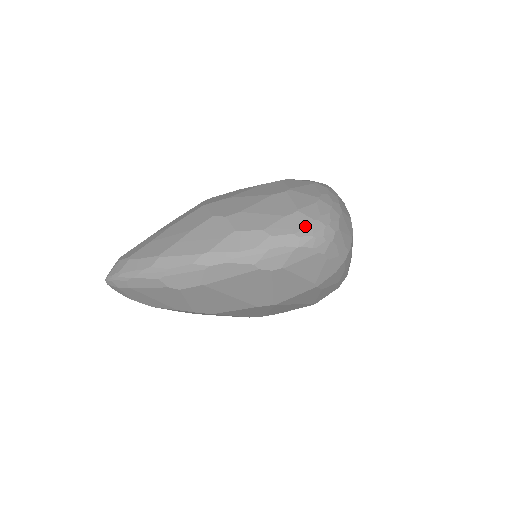
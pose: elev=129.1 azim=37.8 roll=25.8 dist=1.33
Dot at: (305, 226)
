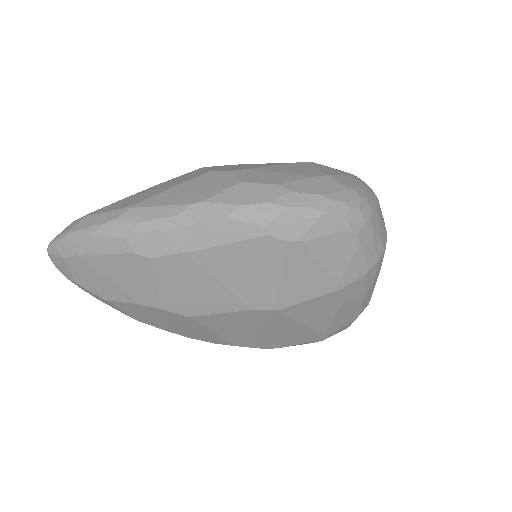
Dot at: (337, 190)
